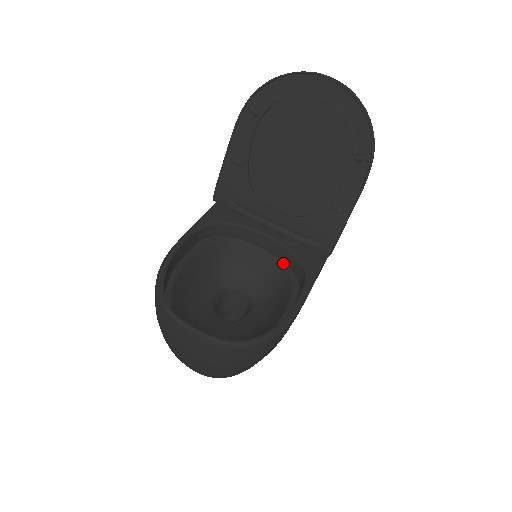
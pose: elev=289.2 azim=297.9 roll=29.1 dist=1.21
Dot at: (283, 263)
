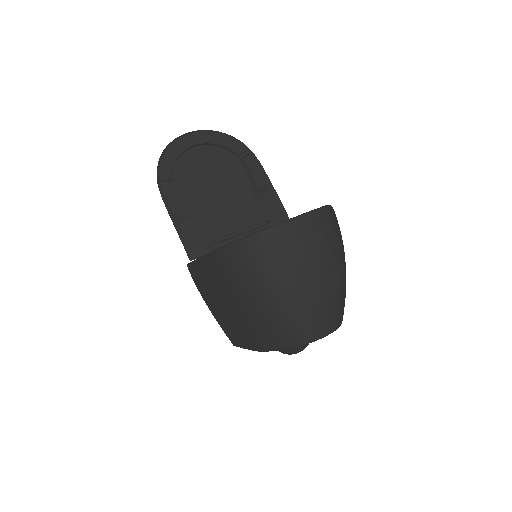
Dot at: occluded
